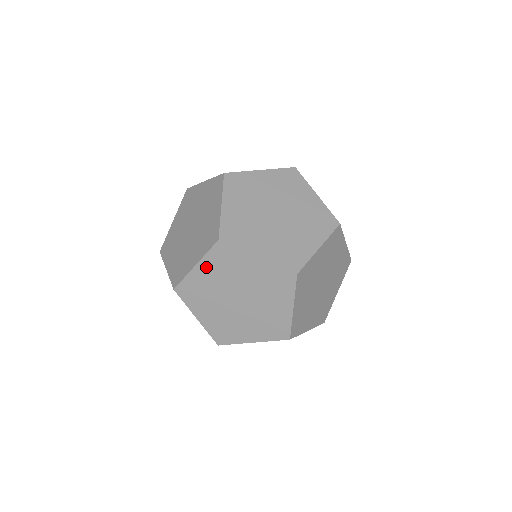
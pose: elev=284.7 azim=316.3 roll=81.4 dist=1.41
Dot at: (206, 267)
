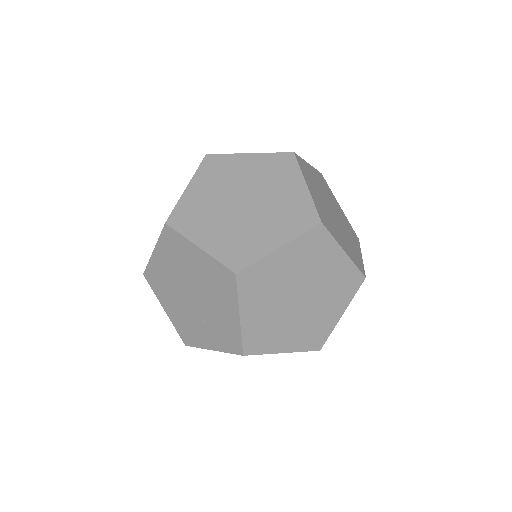
Dot at: (249, 307)
